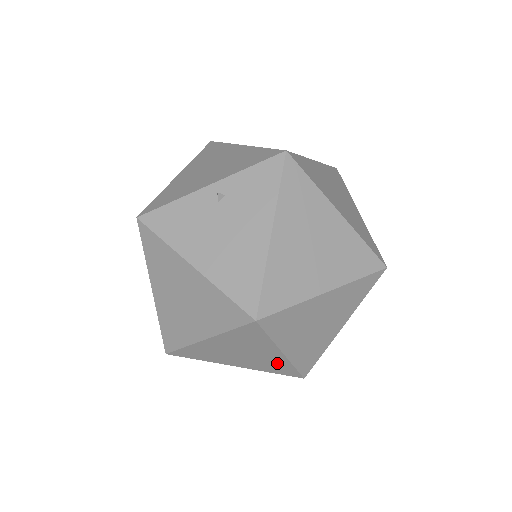
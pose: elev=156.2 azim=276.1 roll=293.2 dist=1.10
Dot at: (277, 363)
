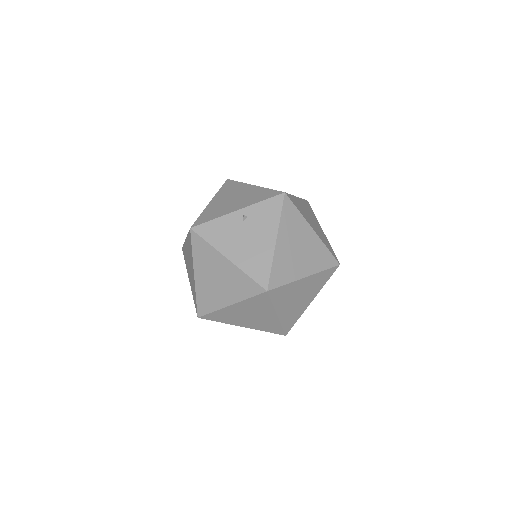
Dot at: (271, 323)
